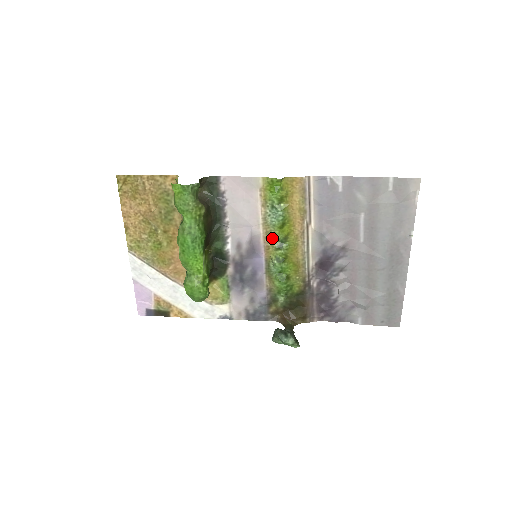
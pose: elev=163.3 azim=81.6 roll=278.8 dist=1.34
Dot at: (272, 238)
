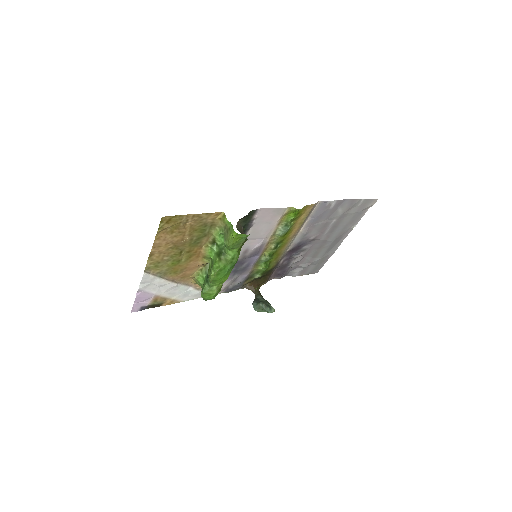
Dot at: (272, 243)
